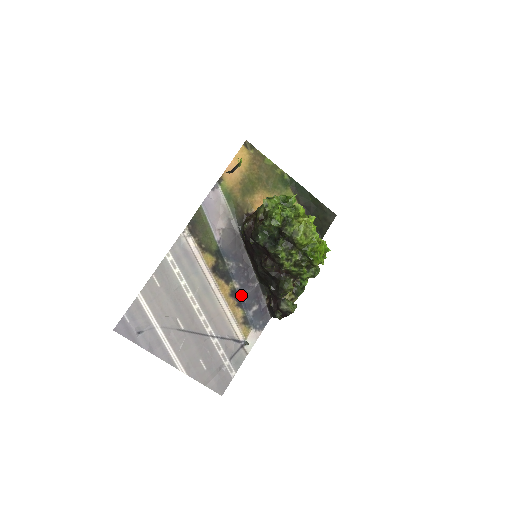
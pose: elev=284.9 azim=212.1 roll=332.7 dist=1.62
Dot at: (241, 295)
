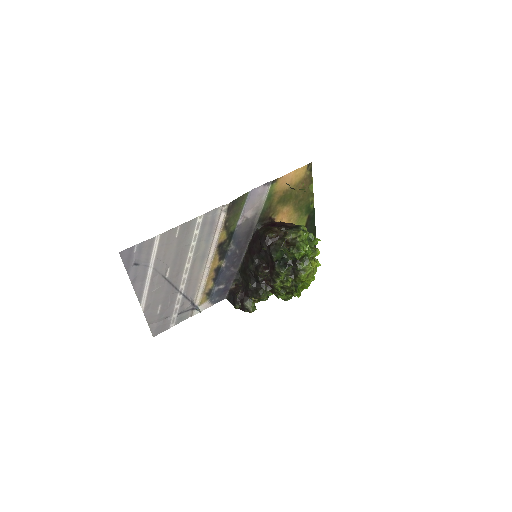
Dot at: (221, 273)
